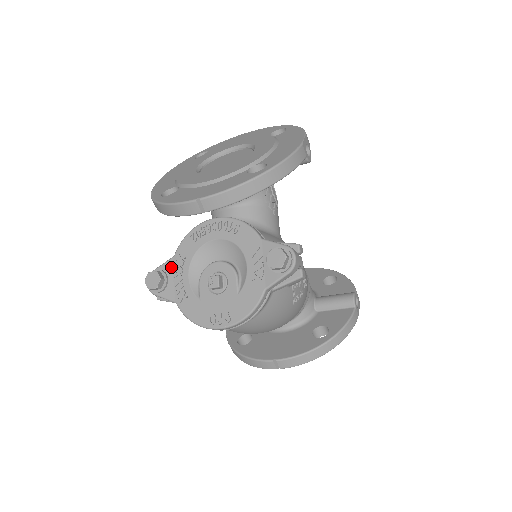
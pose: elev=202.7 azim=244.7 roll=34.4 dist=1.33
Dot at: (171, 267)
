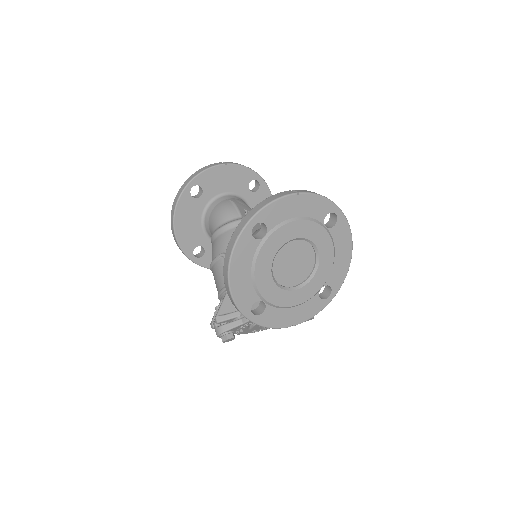
Dot at: (239, 327)
